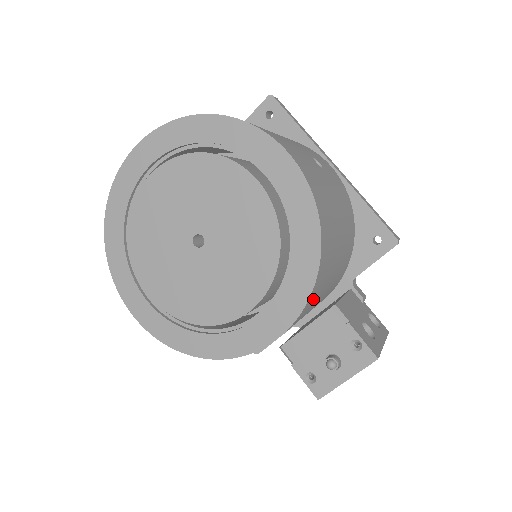
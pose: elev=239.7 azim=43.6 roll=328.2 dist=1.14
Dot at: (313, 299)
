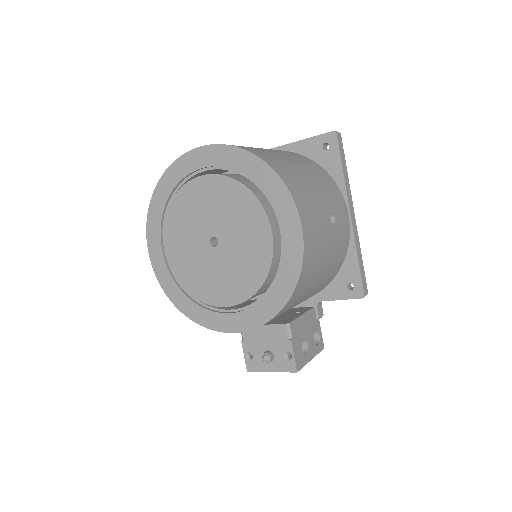
Dot at: occluded
